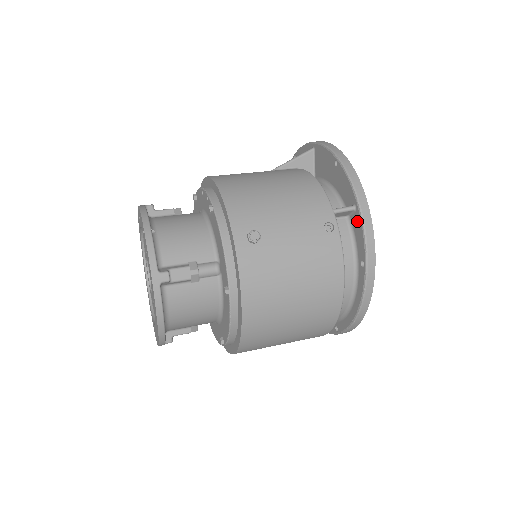
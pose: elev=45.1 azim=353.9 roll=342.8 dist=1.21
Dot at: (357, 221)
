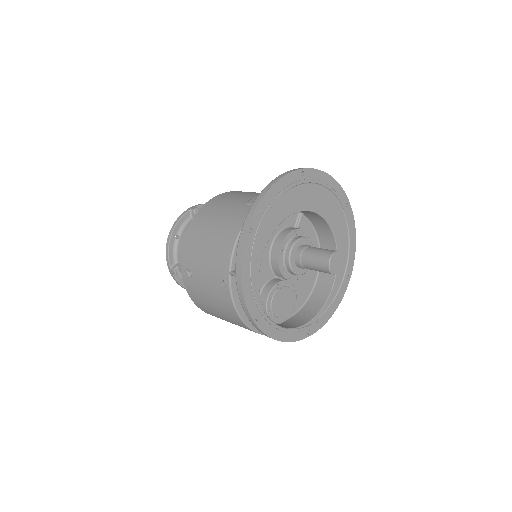
Dot at: occluded
